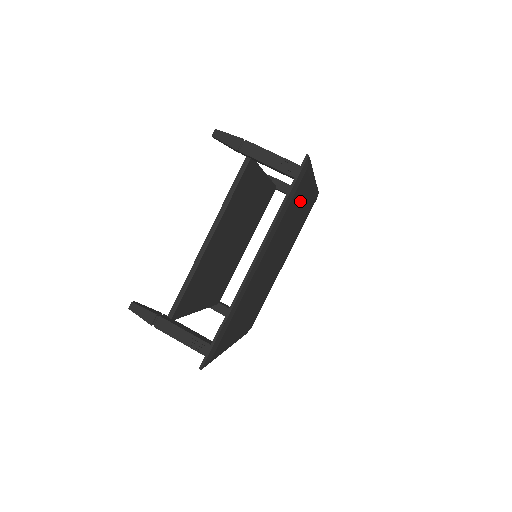
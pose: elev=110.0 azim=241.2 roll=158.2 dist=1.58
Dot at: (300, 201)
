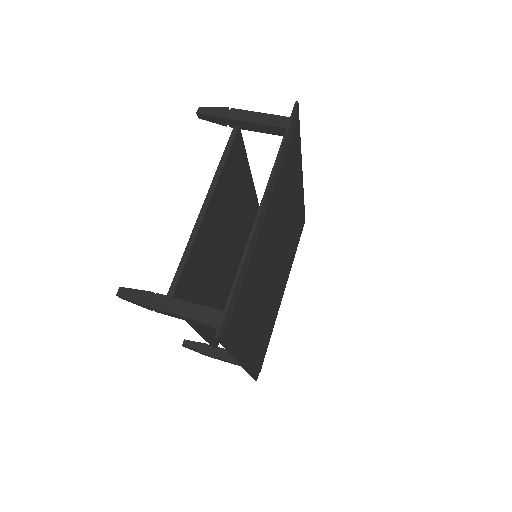
Dot at: (294, 178)
